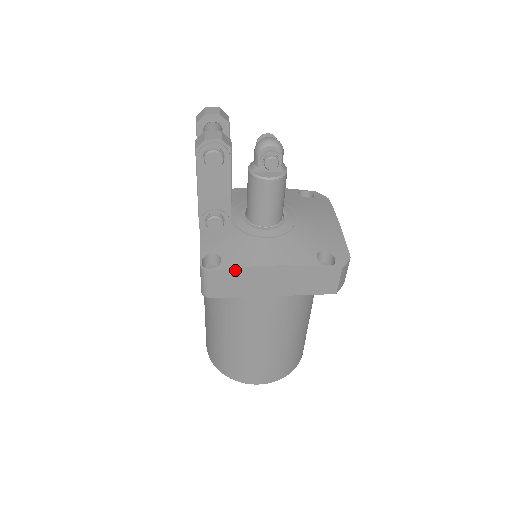
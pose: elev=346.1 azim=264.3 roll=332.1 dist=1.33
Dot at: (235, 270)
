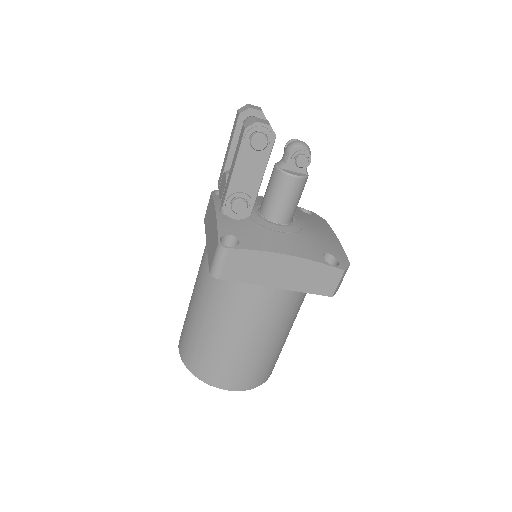
Dot at: (251, 252)
